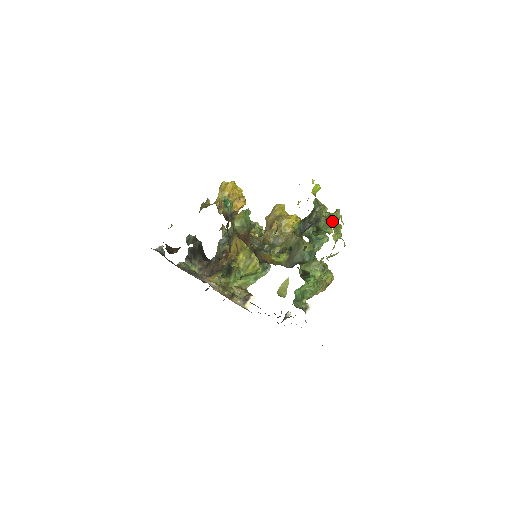
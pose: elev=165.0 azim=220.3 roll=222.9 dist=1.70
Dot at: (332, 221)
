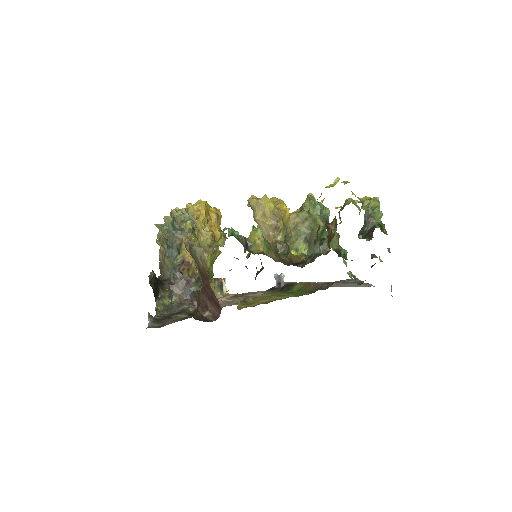
Dot at: (380, 211)
